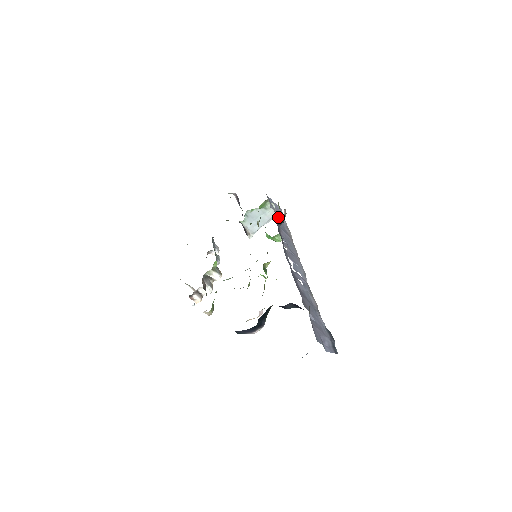
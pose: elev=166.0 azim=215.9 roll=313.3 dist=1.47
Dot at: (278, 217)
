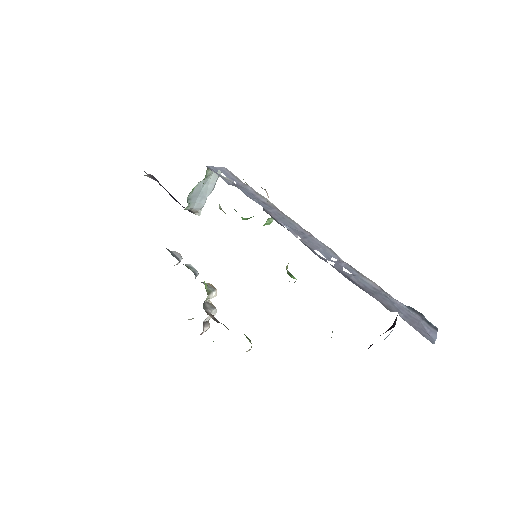
Dot at: (244, 191)
